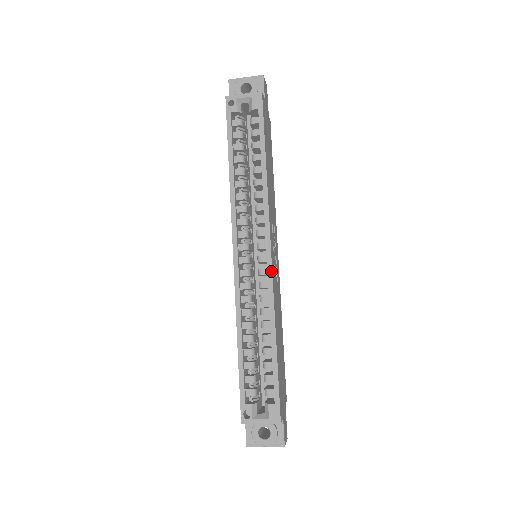
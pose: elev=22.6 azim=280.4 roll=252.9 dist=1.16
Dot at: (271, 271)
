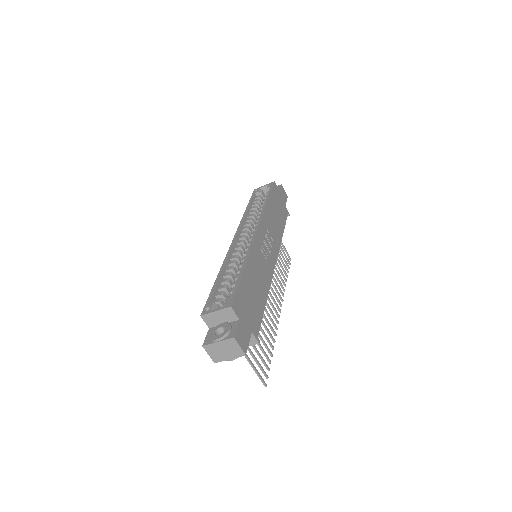
Dot at: (254, 237)
